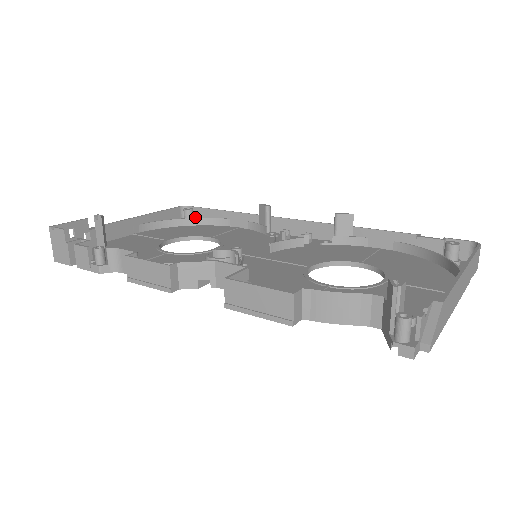
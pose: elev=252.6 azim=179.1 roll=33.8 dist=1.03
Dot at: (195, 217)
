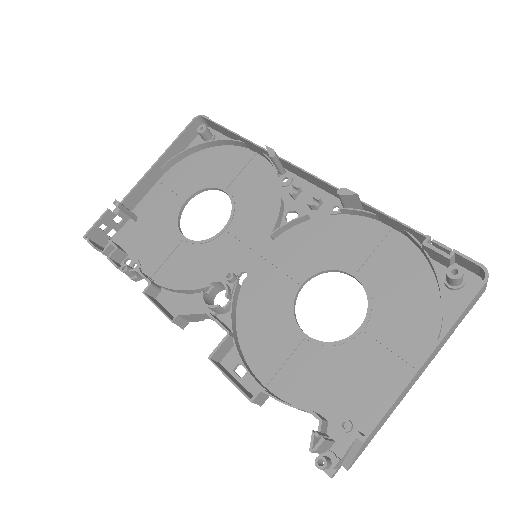
Dot at: (214, 127)
